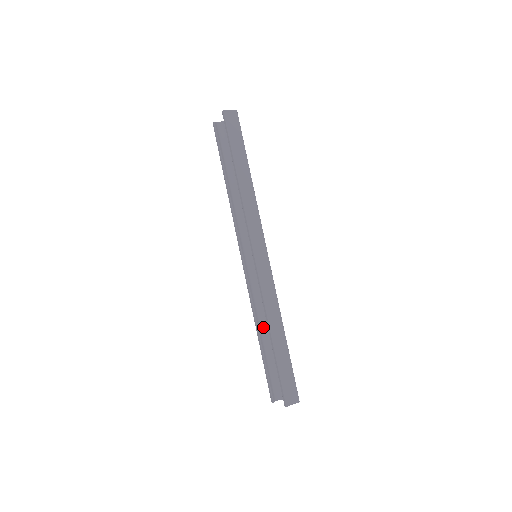
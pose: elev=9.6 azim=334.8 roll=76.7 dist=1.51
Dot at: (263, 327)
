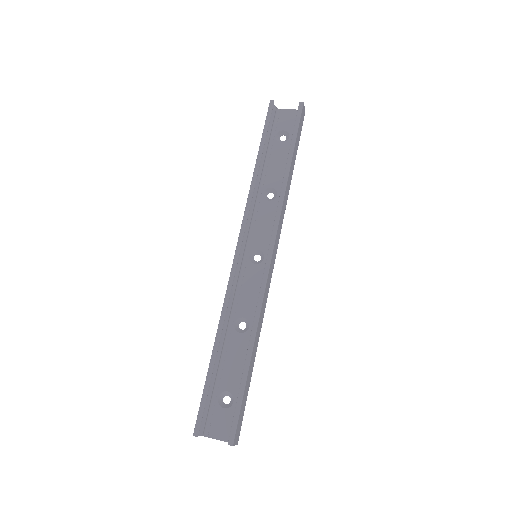
Dot at: (222, 337)
